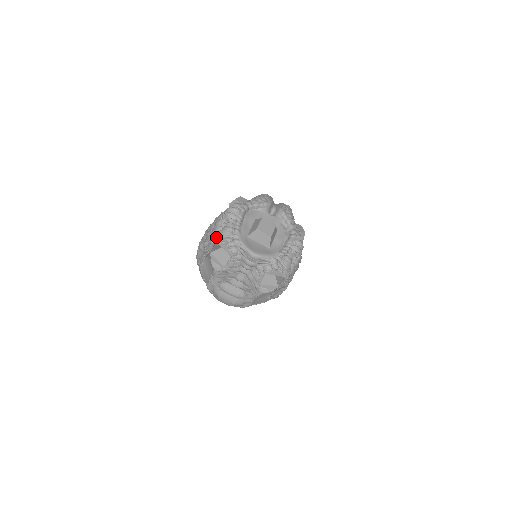
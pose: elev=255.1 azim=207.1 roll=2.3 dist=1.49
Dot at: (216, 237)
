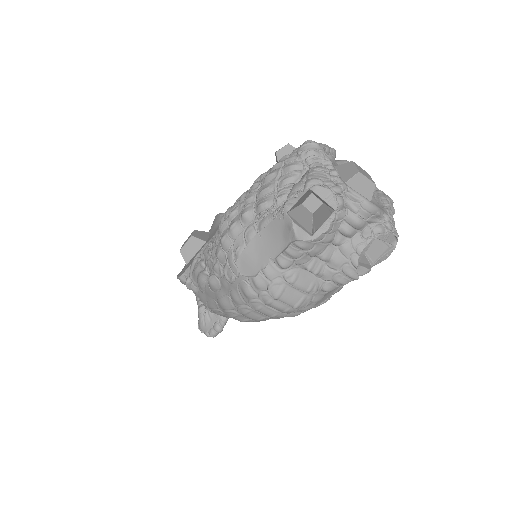
Dot at: (311, 180)
